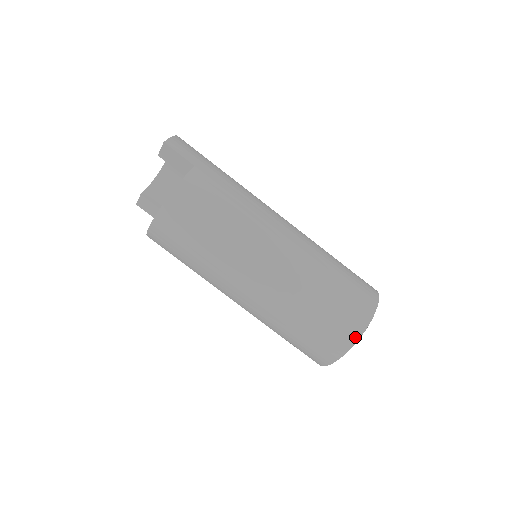
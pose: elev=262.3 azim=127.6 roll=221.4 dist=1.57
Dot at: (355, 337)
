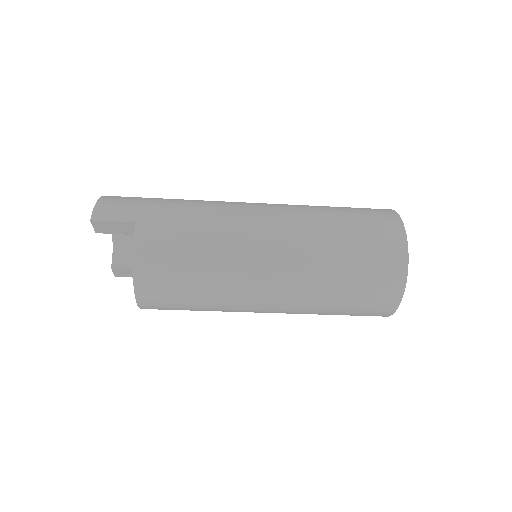
Dot at: (401, 280)
